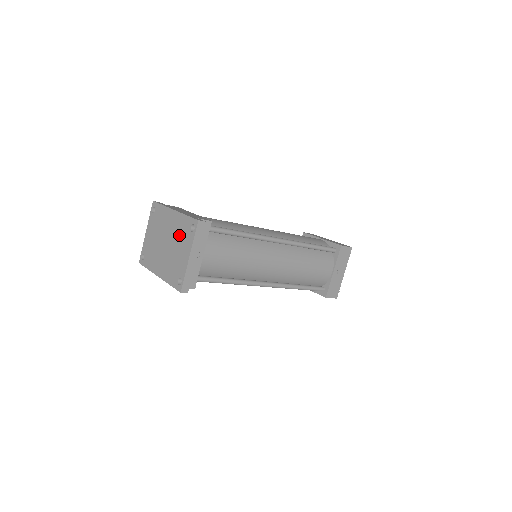
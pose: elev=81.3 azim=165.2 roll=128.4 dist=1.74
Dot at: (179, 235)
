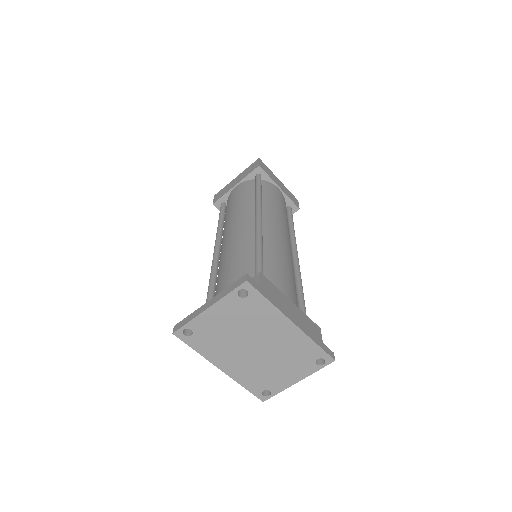
Dot at: (291, 355)
